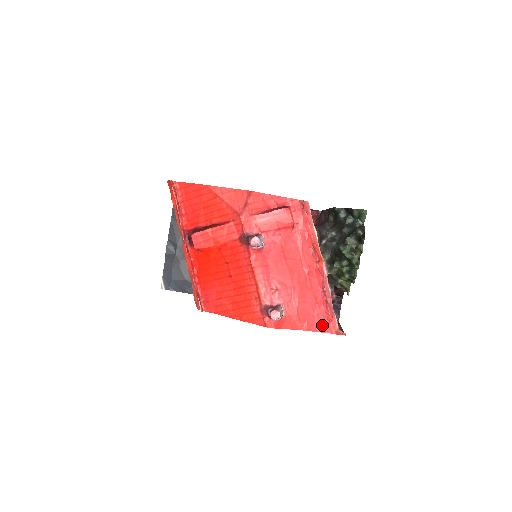
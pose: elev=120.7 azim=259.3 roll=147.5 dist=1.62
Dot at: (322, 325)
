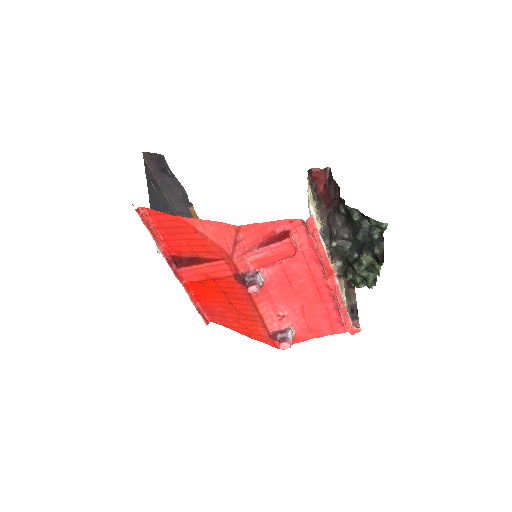
Dot at: (335, 329)
